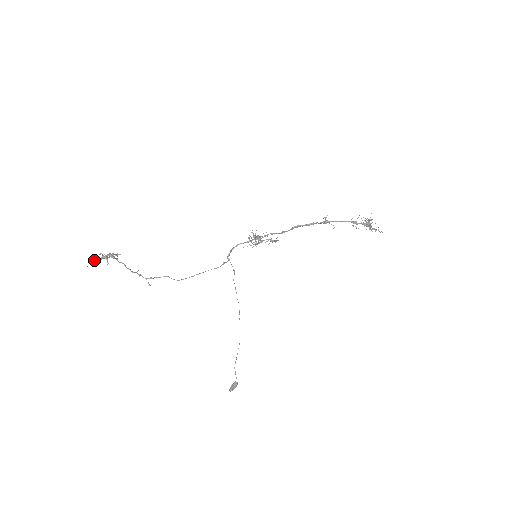
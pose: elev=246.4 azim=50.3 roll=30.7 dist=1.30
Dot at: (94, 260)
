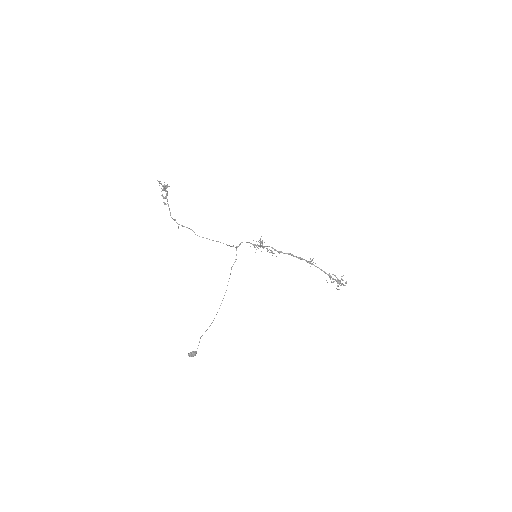
Dot at: (160, 181)
